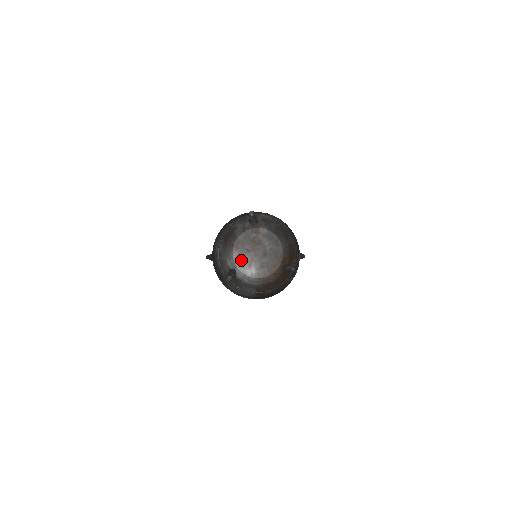
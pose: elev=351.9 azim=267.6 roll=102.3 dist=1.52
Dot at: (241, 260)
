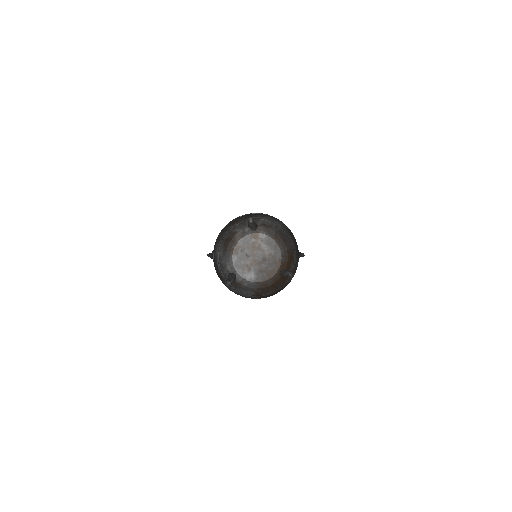
Dot at: (240, 265)
